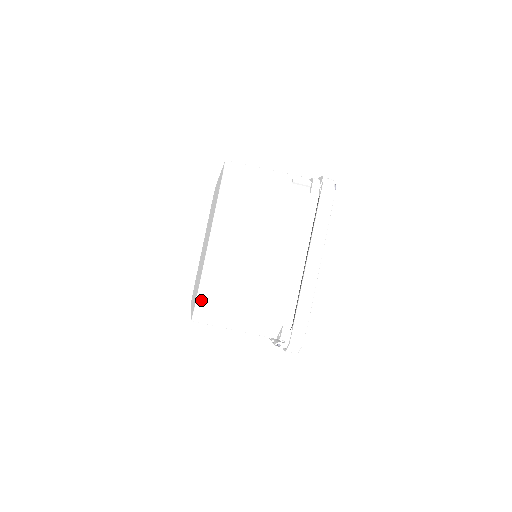
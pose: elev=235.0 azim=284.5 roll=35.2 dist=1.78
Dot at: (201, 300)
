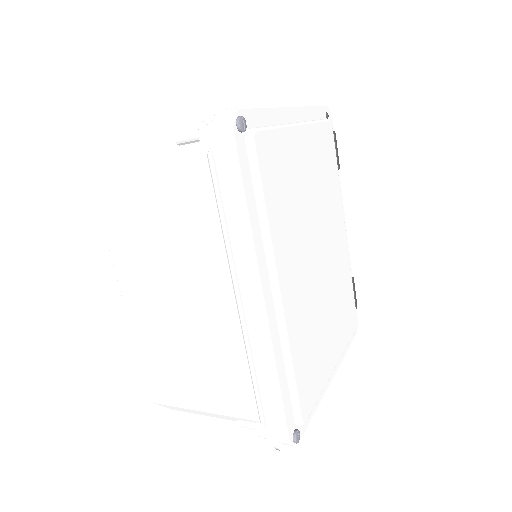
Dot at: occluded
